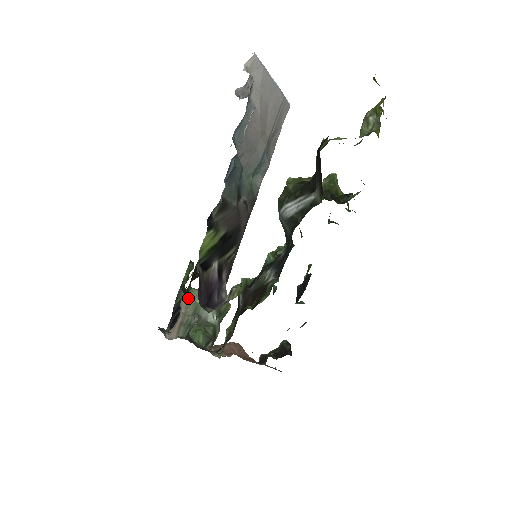
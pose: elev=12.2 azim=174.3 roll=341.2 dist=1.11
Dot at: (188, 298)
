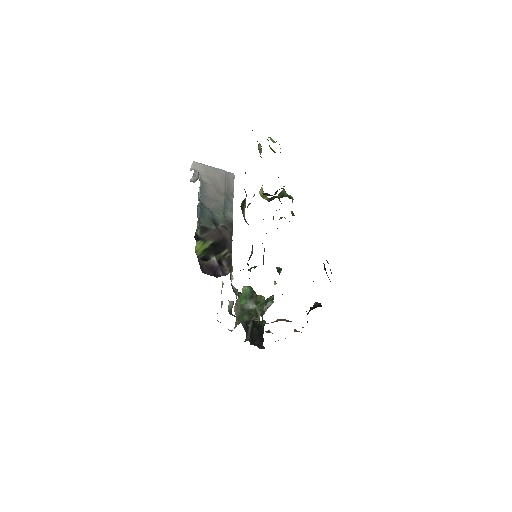
Dot at: (236, 305)
